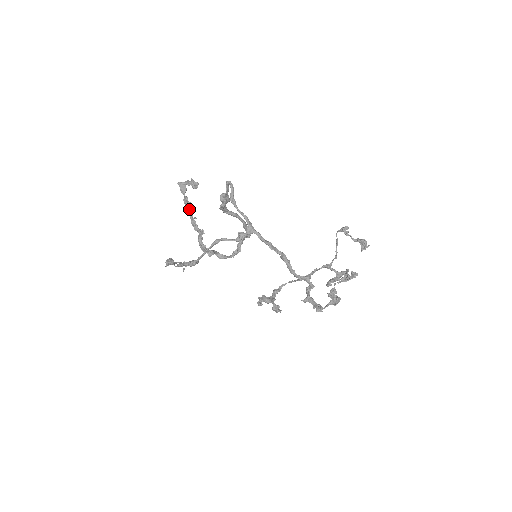
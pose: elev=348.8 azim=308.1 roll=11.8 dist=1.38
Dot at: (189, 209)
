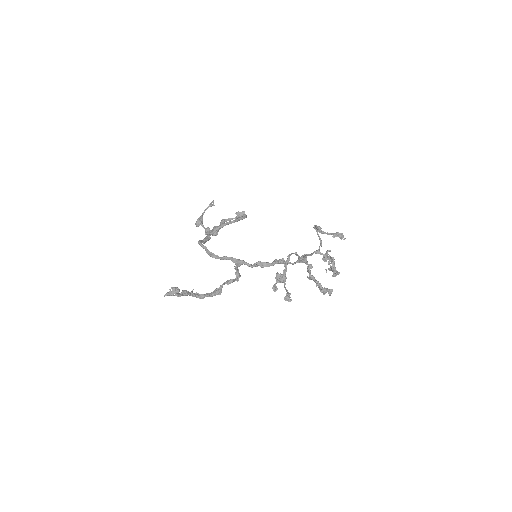
Dot at: occluded
